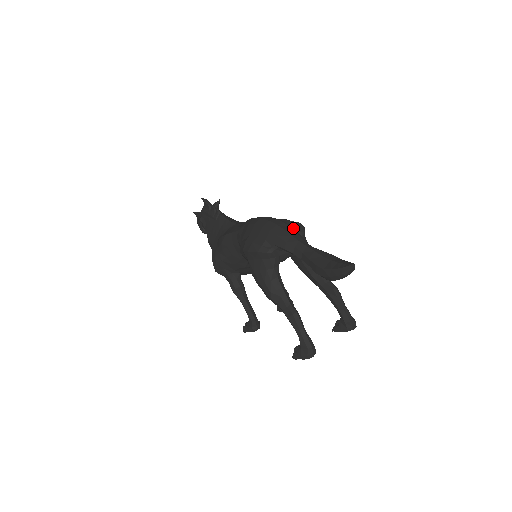
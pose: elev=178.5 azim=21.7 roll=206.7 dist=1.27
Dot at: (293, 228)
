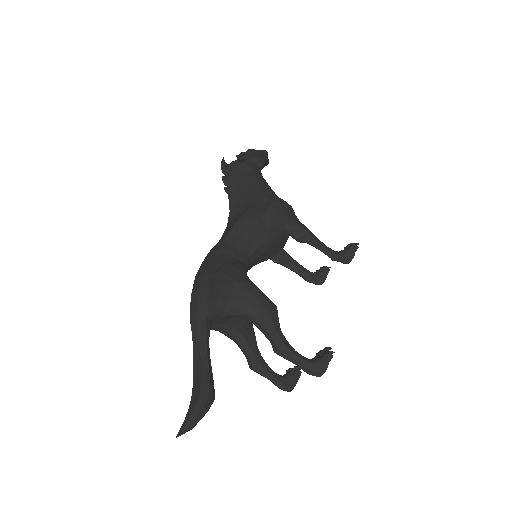
Dot at: (205, 308)
